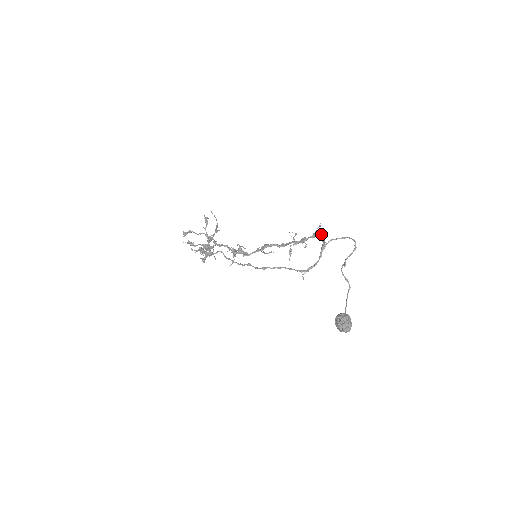
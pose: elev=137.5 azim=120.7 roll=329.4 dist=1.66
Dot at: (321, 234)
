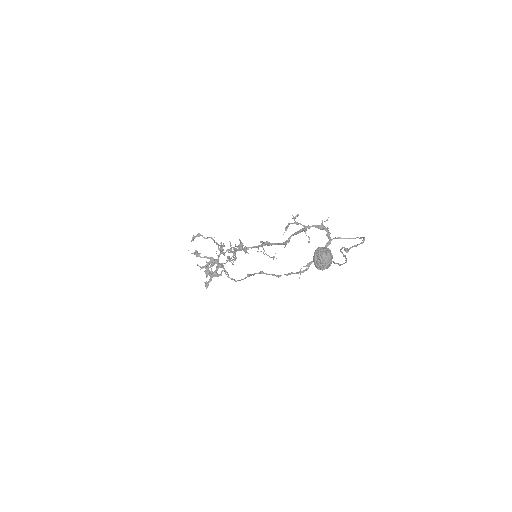
Dot at: (327, 229)
